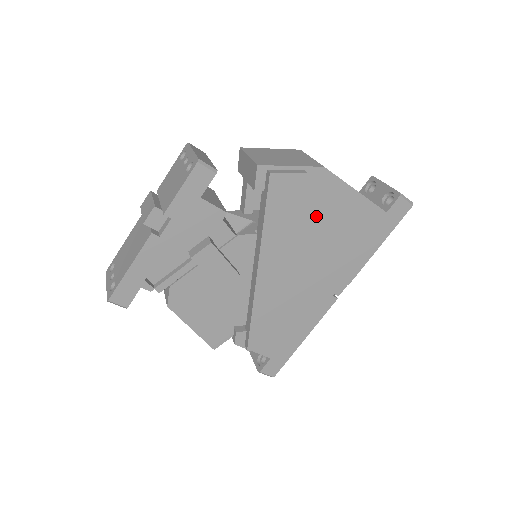
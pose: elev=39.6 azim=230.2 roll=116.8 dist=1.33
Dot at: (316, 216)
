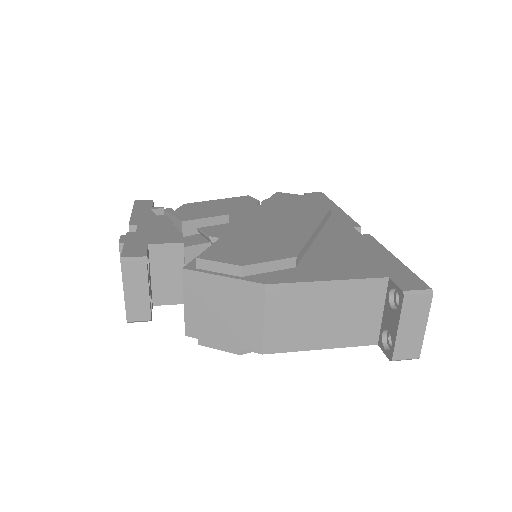
Dot at: occluded
